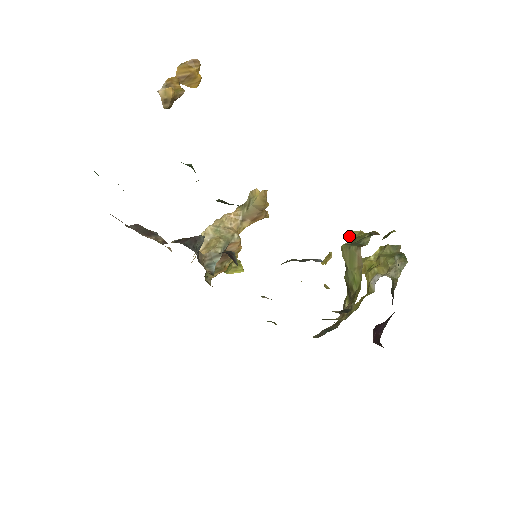
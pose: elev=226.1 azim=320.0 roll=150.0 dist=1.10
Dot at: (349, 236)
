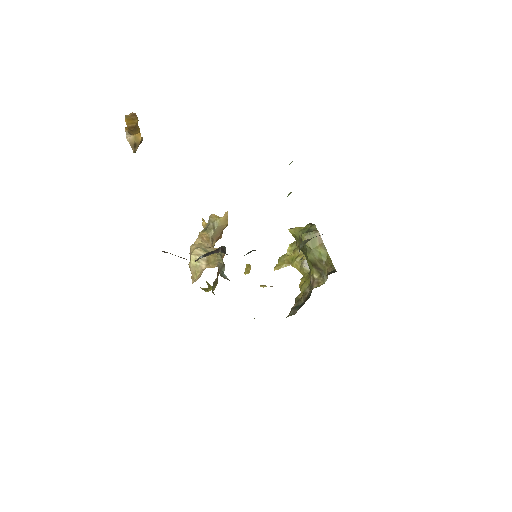
Dot at: (292, 232)
